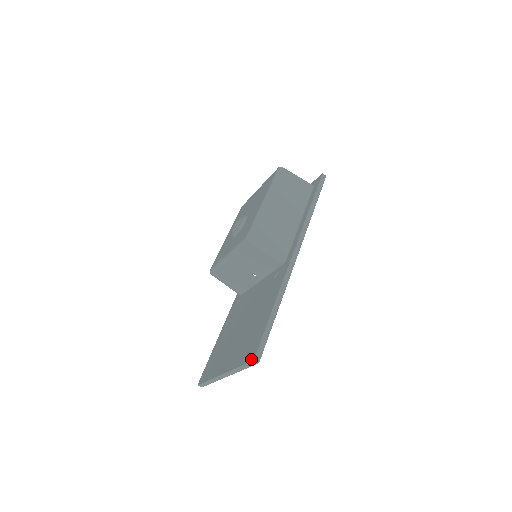
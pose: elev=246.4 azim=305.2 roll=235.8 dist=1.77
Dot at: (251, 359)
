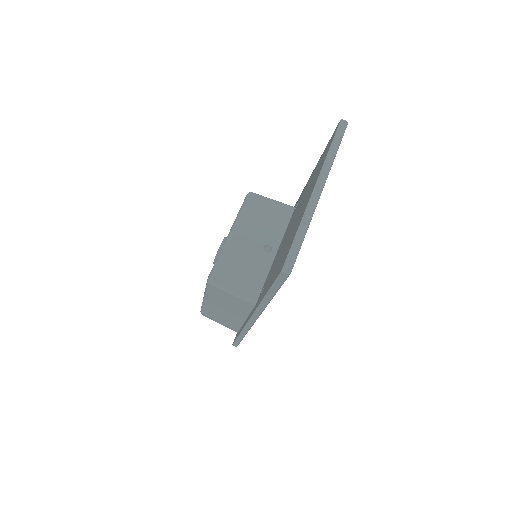
Dot at: occluded
